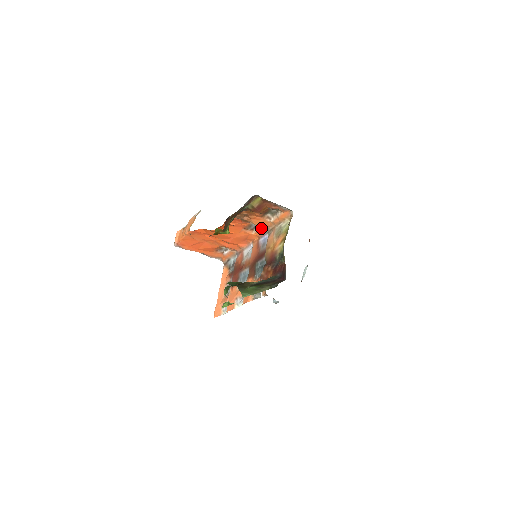
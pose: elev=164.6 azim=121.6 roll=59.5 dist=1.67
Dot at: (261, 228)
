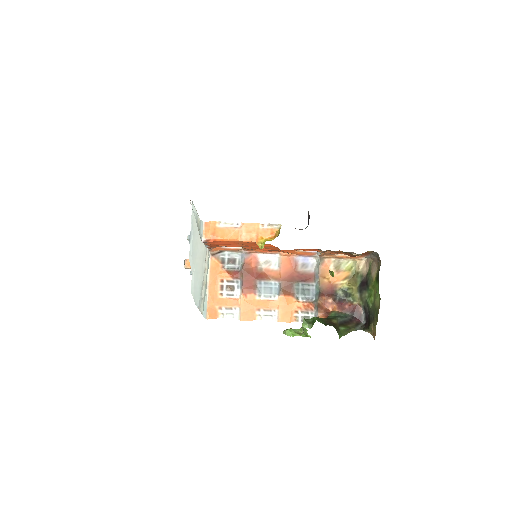
Dot at: (313, 252)
